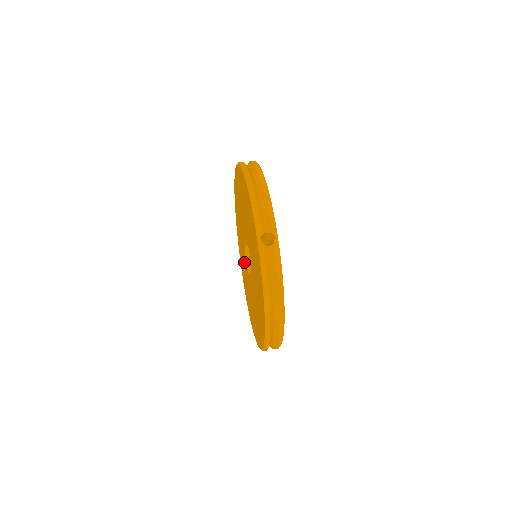
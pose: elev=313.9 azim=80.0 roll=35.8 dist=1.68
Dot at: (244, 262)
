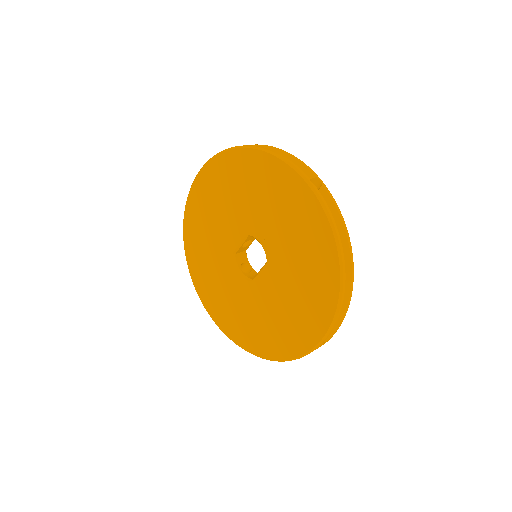
Dot at: (228, 284)
